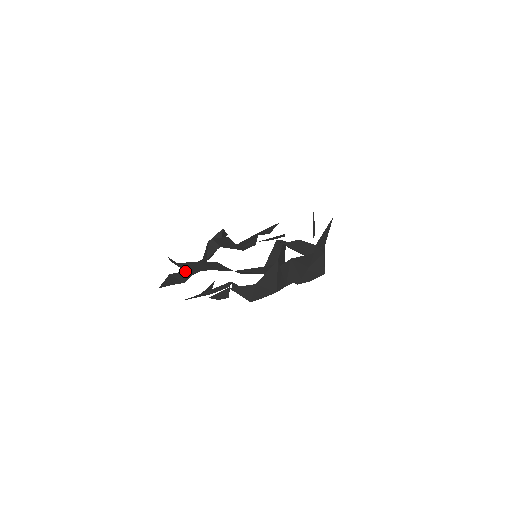
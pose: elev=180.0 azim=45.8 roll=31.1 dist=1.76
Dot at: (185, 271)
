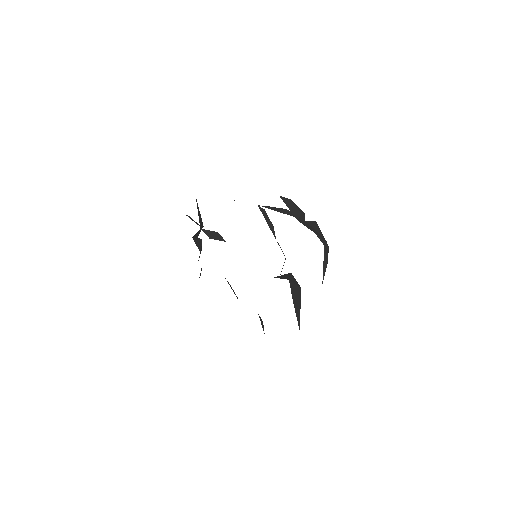
Dot at: occluded
